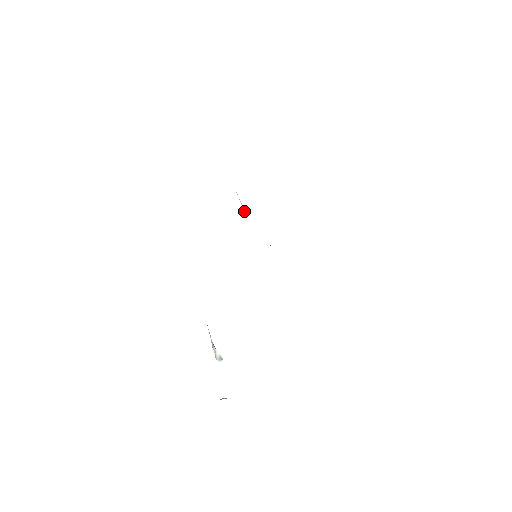
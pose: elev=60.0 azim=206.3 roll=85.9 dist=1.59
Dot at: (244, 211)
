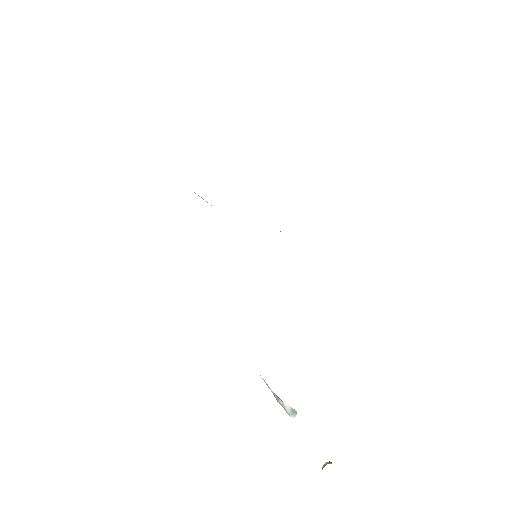
Dot at: occluded
